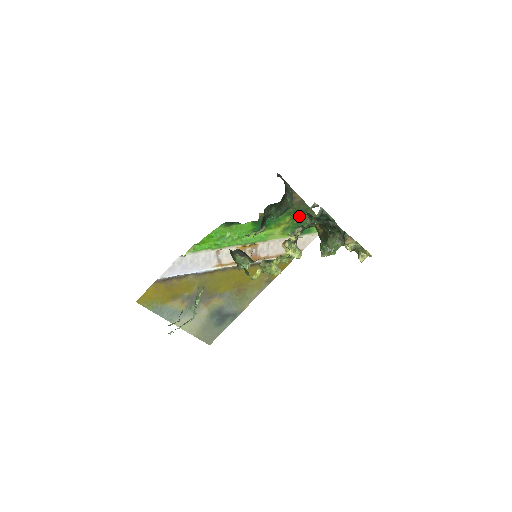
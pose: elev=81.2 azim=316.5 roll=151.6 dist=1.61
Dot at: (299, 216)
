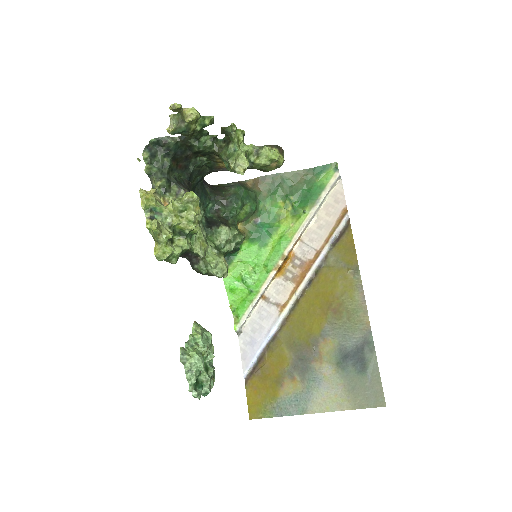
Dot at: (287, 190)
